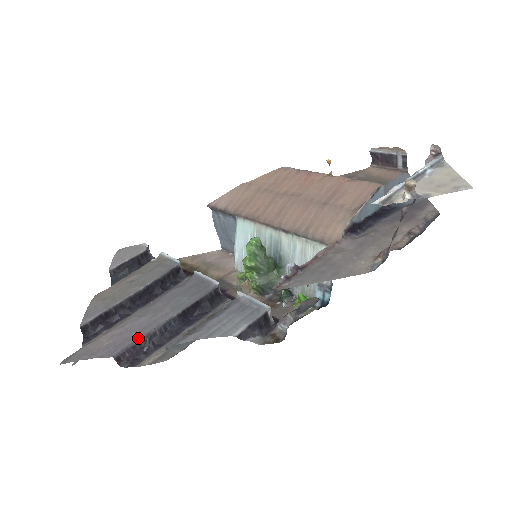
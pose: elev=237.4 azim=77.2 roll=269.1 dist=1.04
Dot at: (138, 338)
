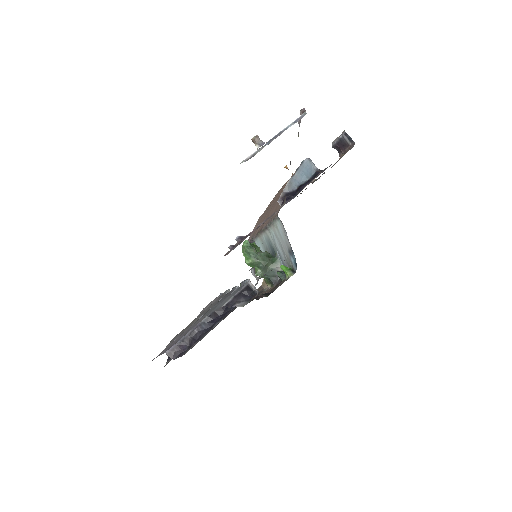
Dot at: (182, 337)
